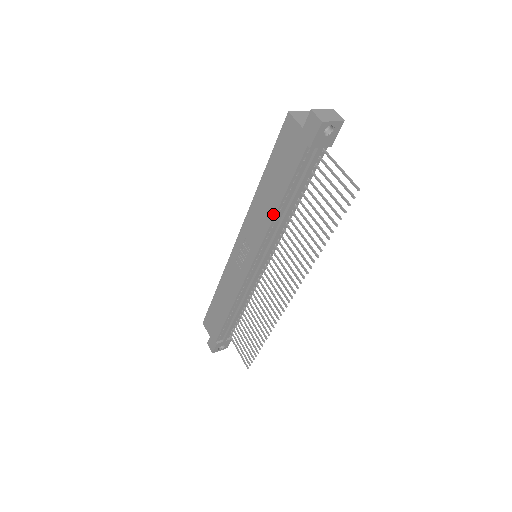
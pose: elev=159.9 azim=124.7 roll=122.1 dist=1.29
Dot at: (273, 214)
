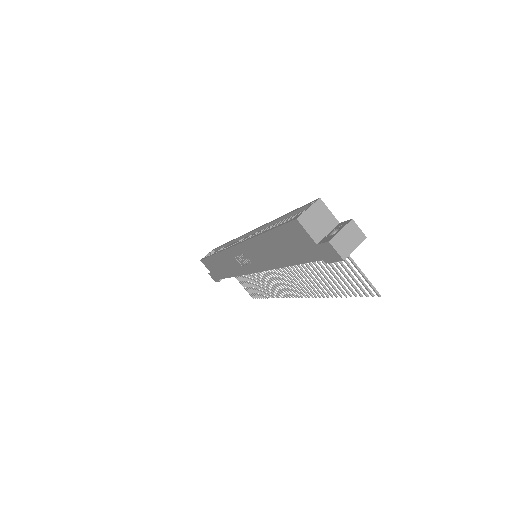
Dot at: (279, 266)
